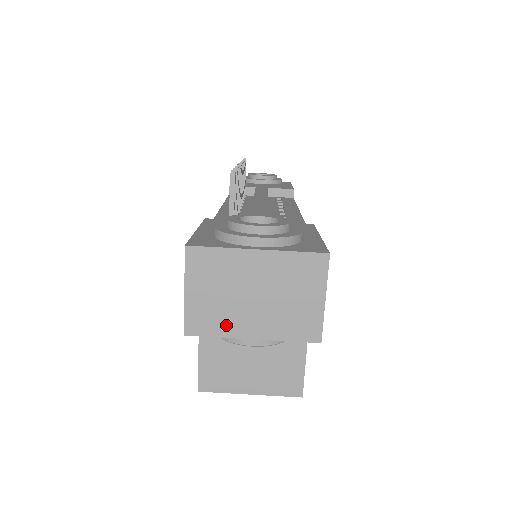
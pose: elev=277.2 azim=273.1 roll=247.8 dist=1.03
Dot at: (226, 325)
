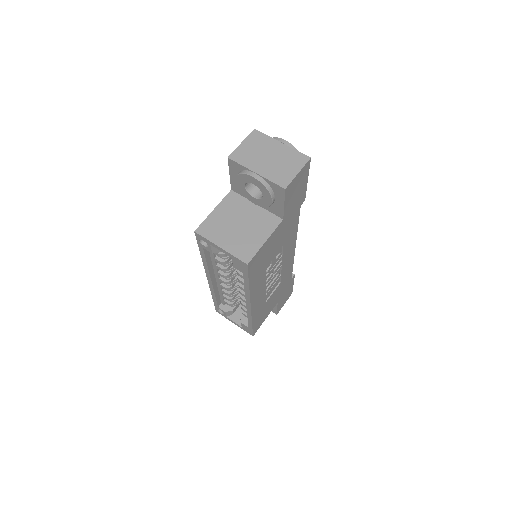
Dot at: (249, 162)
